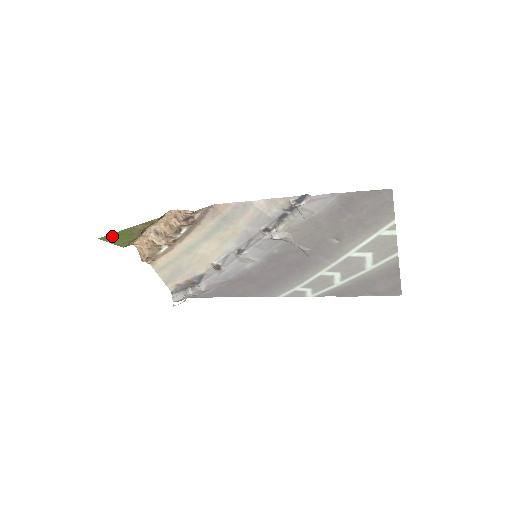
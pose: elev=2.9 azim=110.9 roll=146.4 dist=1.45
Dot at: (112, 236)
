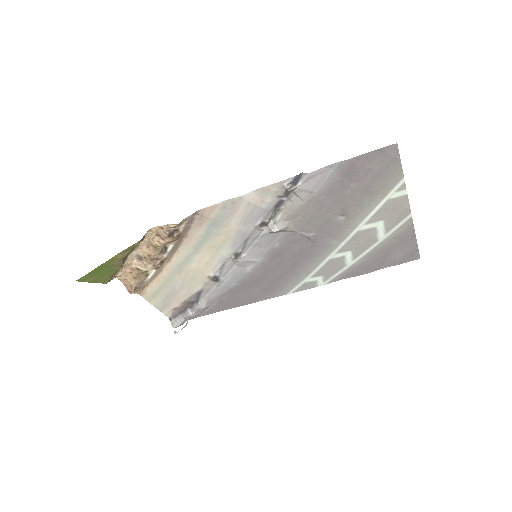
Dot at: (91, 274)
